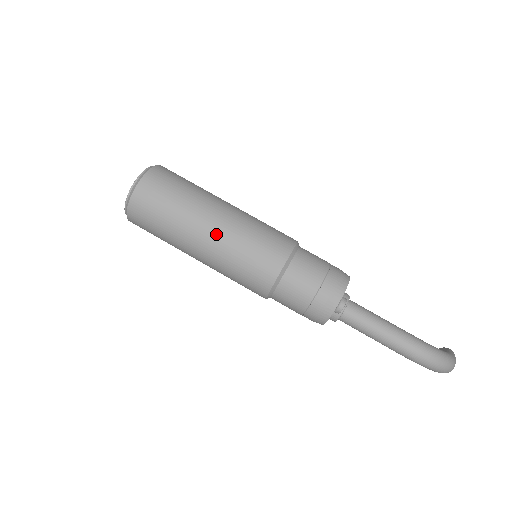
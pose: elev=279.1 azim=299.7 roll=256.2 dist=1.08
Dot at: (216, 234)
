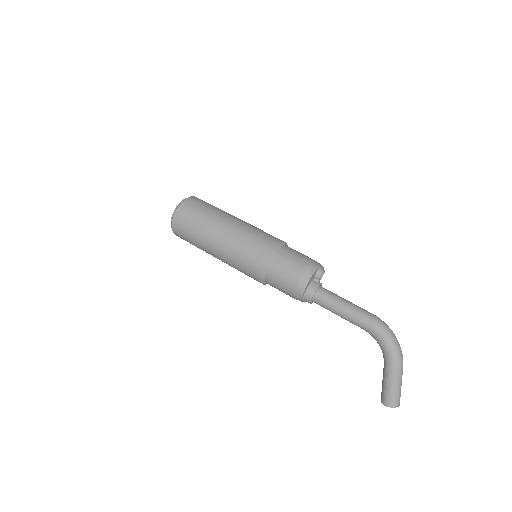
Dot at: (242, 221)
